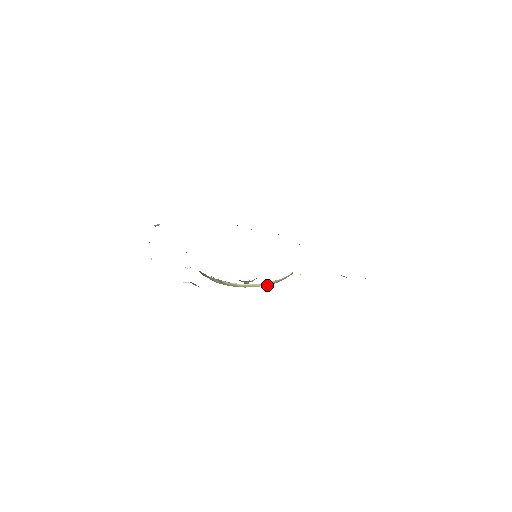
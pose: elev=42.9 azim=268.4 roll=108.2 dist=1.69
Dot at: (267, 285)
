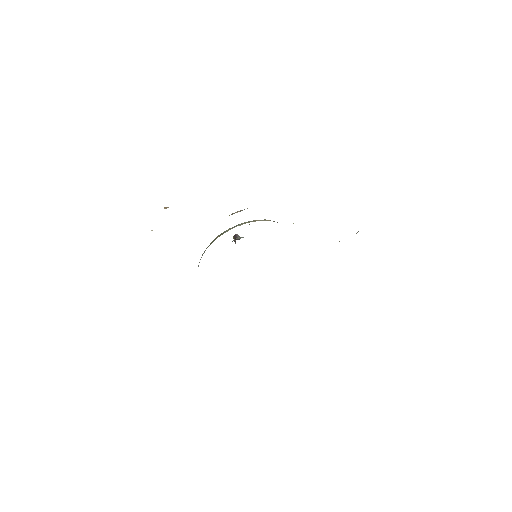
Dot at: occluded
